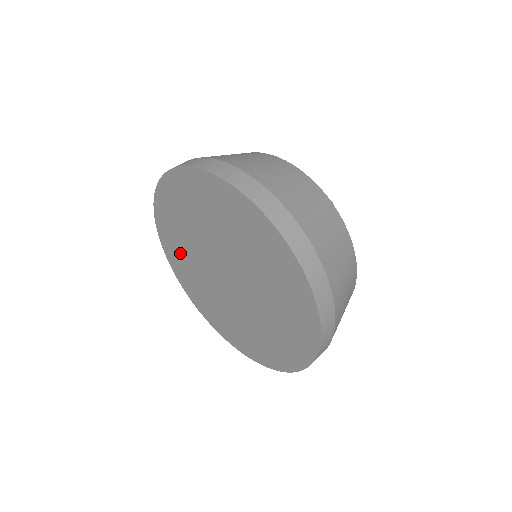
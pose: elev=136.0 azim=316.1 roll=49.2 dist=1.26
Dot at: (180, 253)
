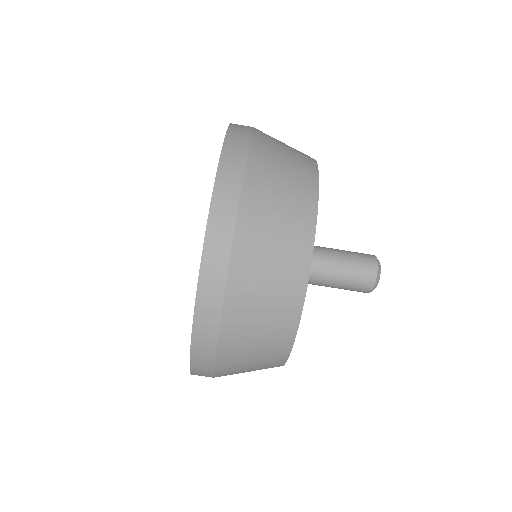
Dot at: occluded
